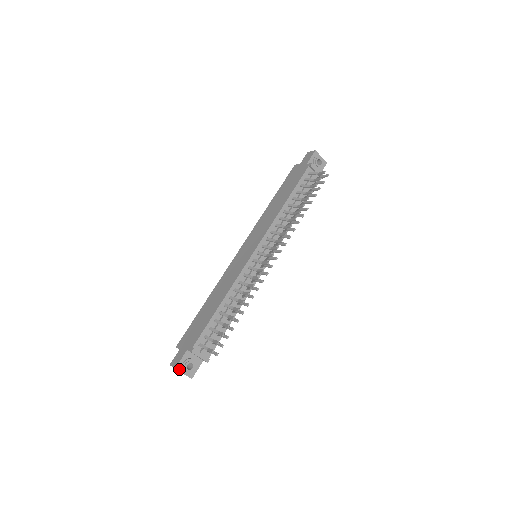
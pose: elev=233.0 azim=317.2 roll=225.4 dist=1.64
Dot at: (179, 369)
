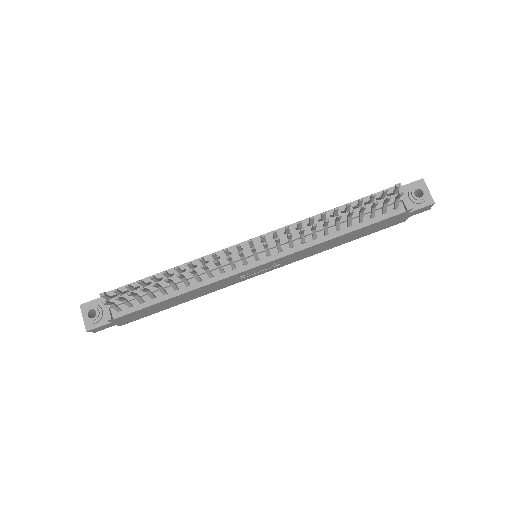
Dot at: (83, 309)
